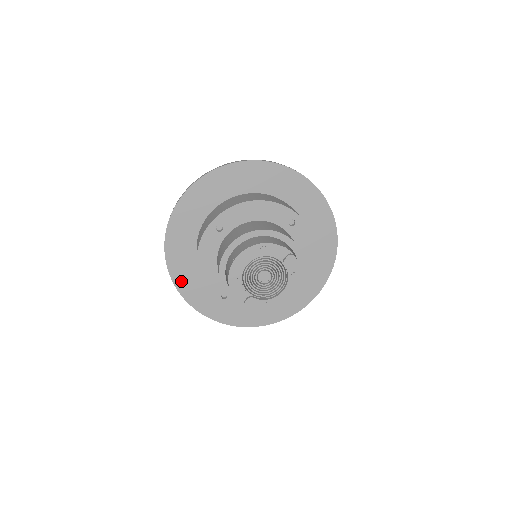
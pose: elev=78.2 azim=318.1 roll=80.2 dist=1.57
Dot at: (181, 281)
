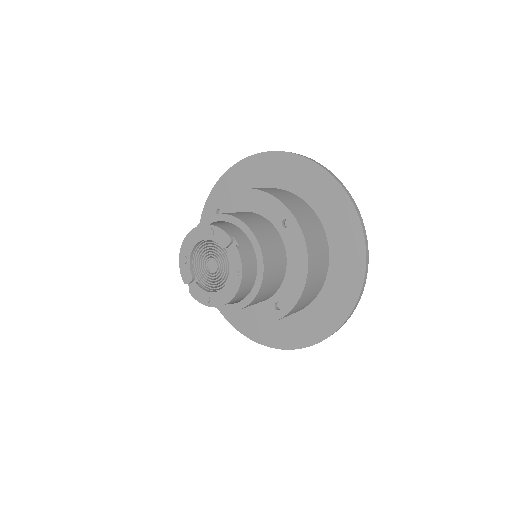
Dot at: occluded
